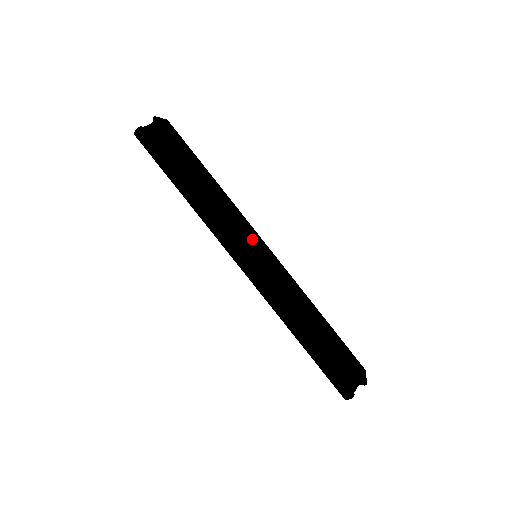
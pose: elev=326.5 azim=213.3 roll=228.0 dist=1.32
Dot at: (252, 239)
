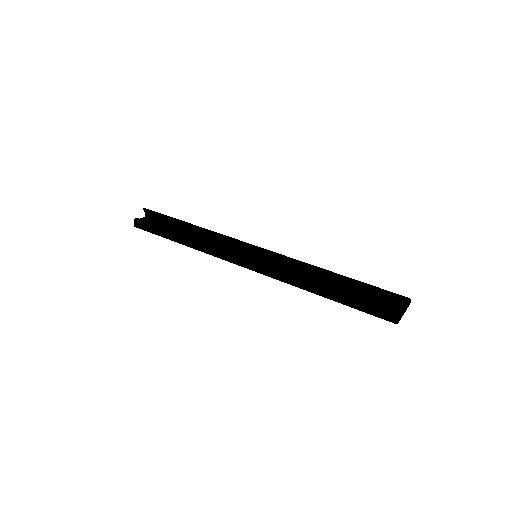
Dot at: (243, 242)
